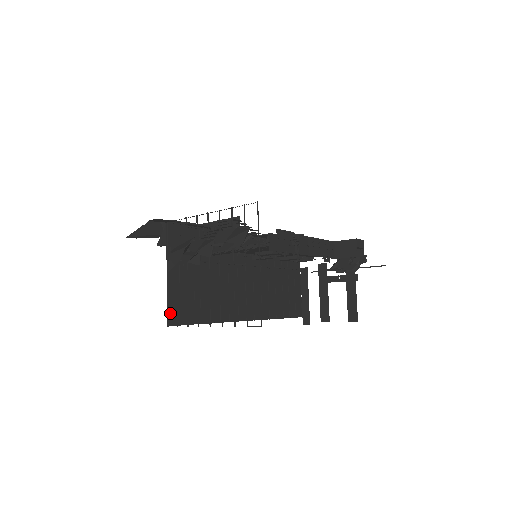
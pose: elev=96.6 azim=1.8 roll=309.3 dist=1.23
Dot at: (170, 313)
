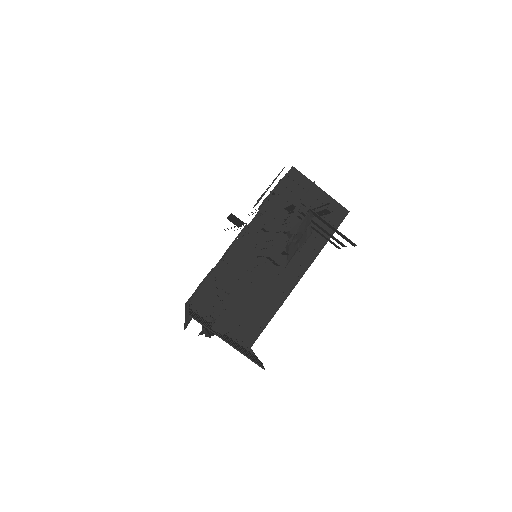
Dot at: (244, 341)
